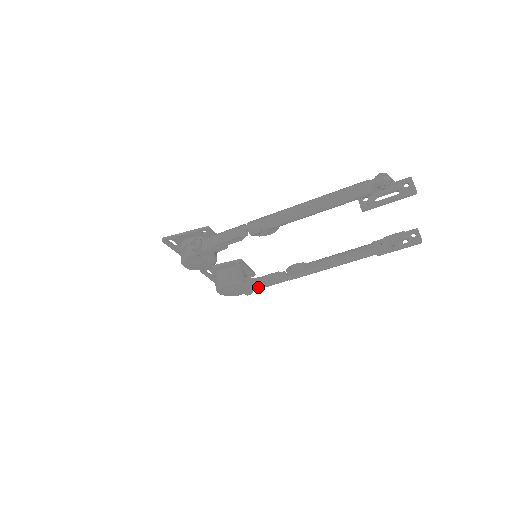
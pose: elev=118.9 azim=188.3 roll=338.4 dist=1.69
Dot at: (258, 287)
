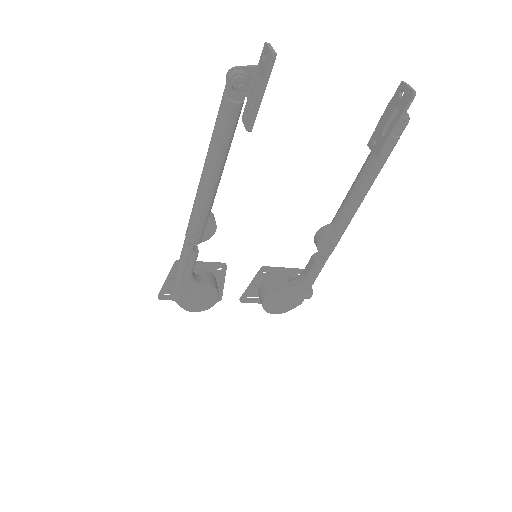
Dot at: (306, 284)
